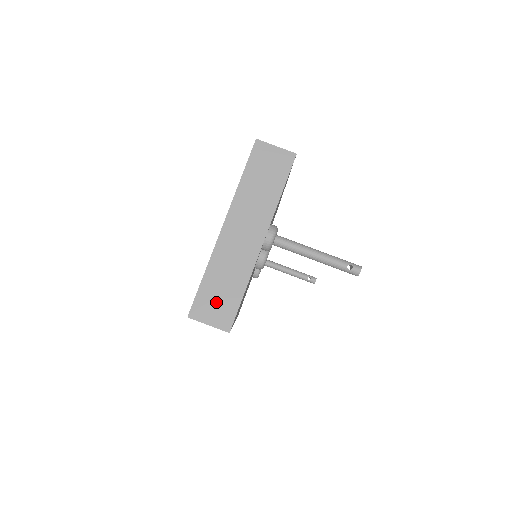
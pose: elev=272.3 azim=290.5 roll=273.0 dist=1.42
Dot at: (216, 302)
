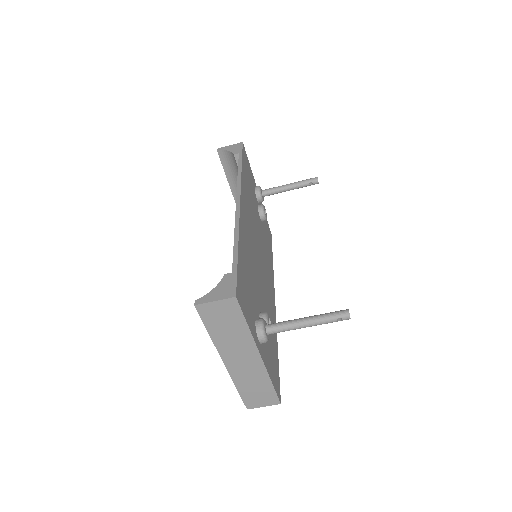
Dot at: (258, 396)
